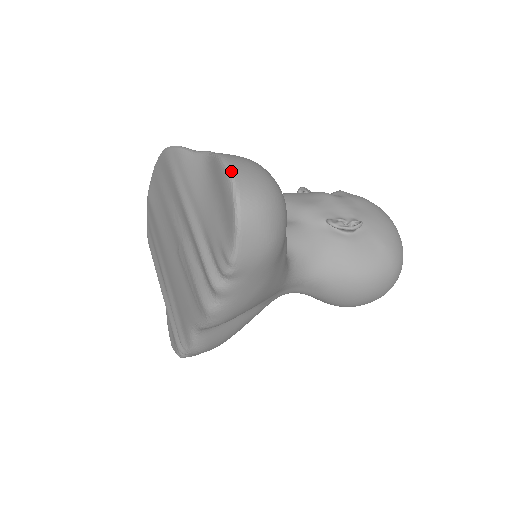
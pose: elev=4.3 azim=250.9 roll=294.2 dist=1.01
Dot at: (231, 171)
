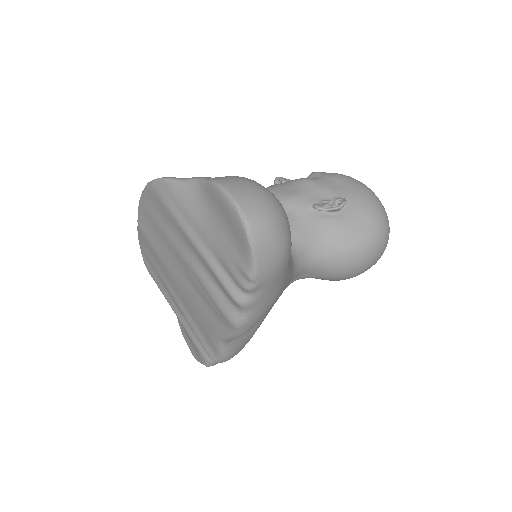
Dot at: (231, 196)
